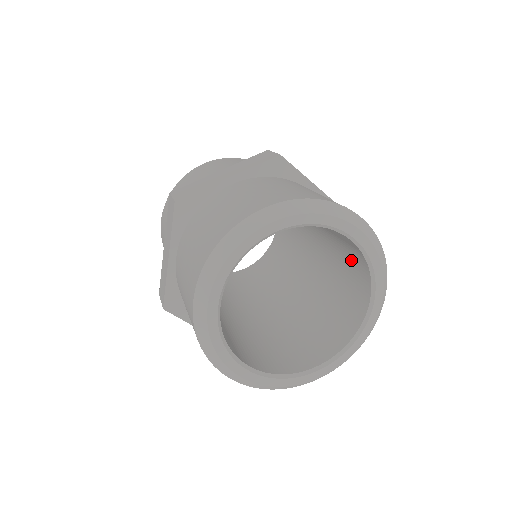
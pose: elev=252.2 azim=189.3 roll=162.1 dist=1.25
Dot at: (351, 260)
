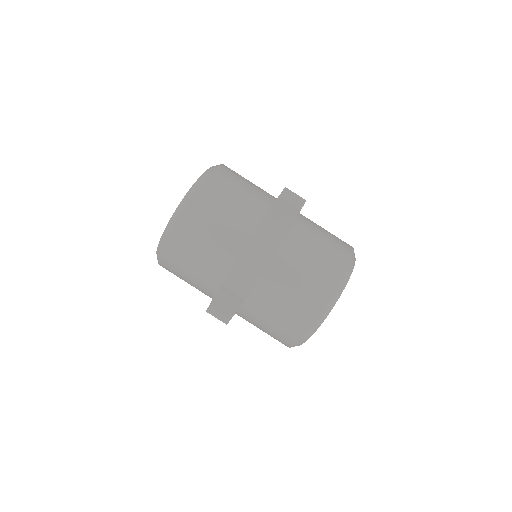
Dot at: occluded
